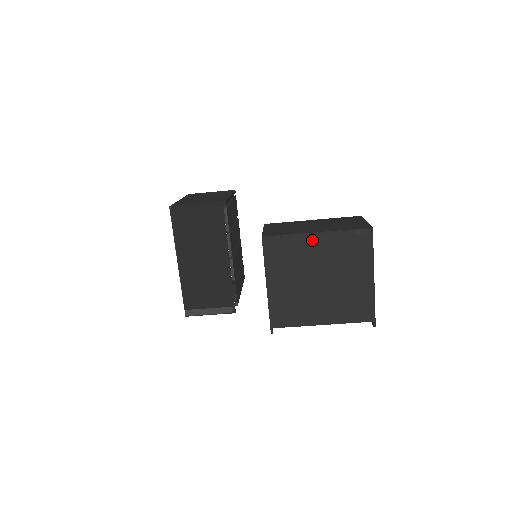
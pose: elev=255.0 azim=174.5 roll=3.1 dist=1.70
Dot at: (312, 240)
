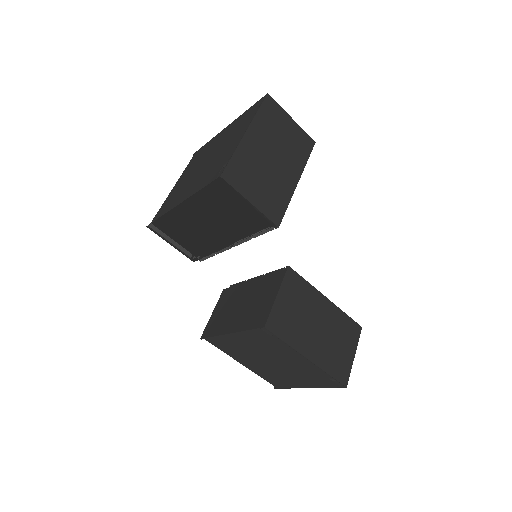
Dot at: (298, 357)
